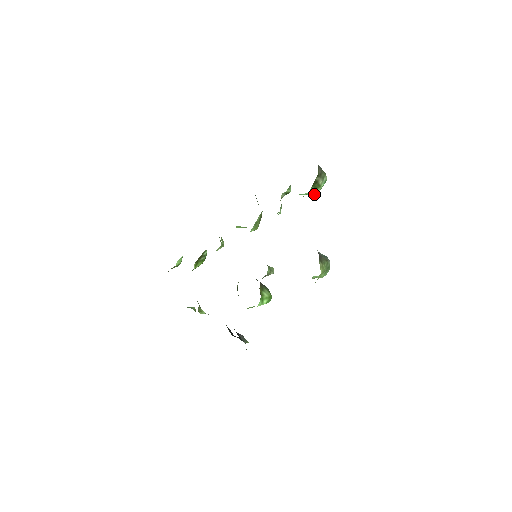
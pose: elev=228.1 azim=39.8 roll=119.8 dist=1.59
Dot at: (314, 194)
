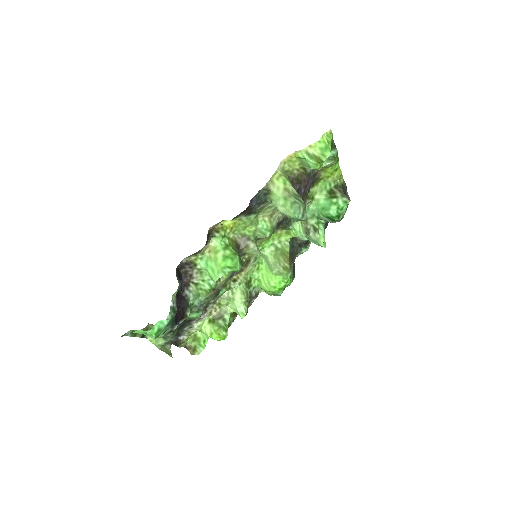
Dot at: (329, 202)
